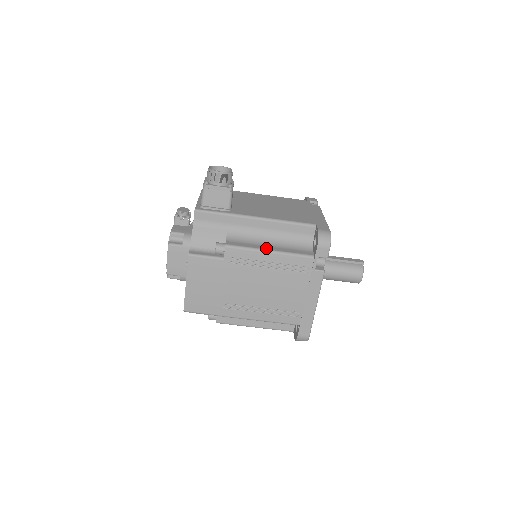
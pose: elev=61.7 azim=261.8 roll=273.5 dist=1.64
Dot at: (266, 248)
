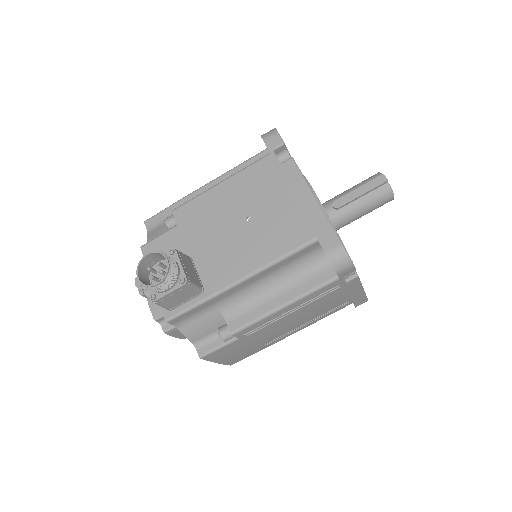
Dot at: (276, 304)
